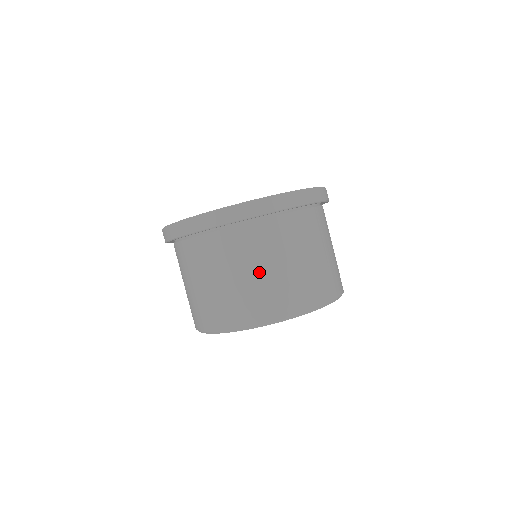
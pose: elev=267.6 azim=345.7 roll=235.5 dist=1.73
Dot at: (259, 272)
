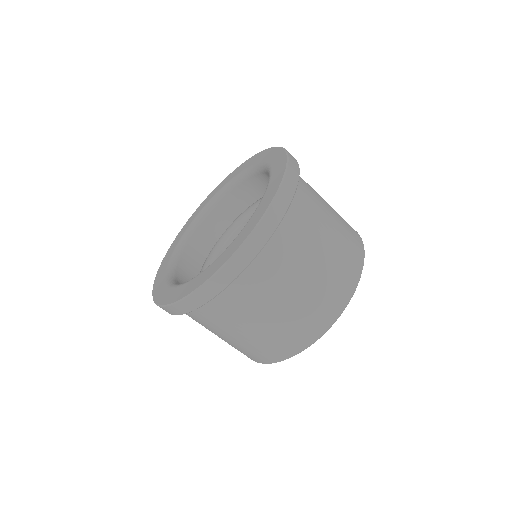
Dot at: (265, 321)
